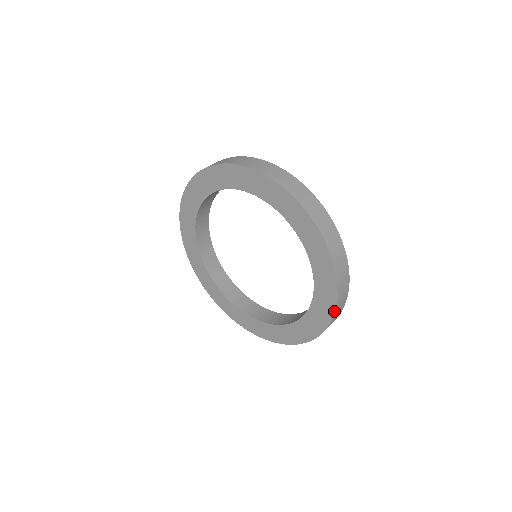
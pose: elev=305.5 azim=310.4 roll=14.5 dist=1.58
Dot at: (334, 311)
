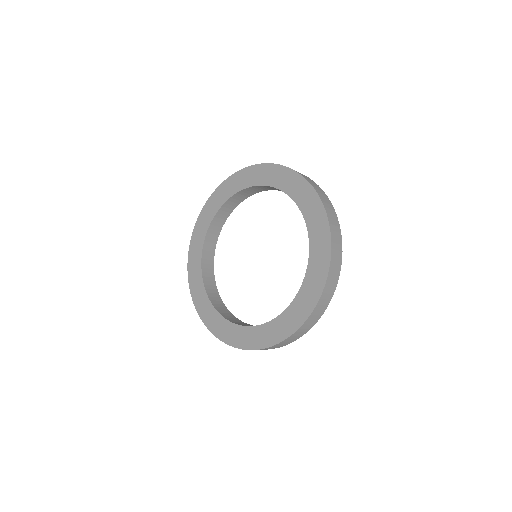
Dot at: (329, 263)
